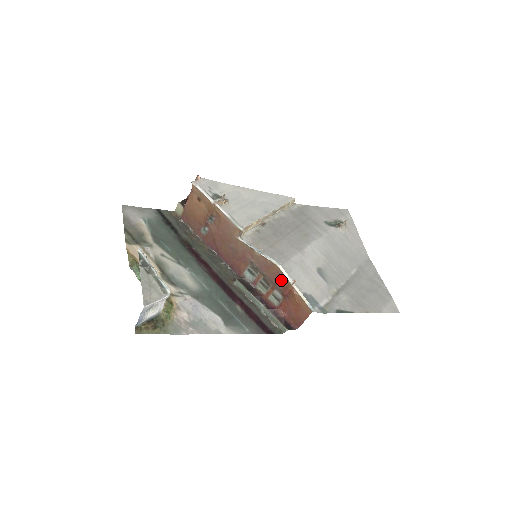
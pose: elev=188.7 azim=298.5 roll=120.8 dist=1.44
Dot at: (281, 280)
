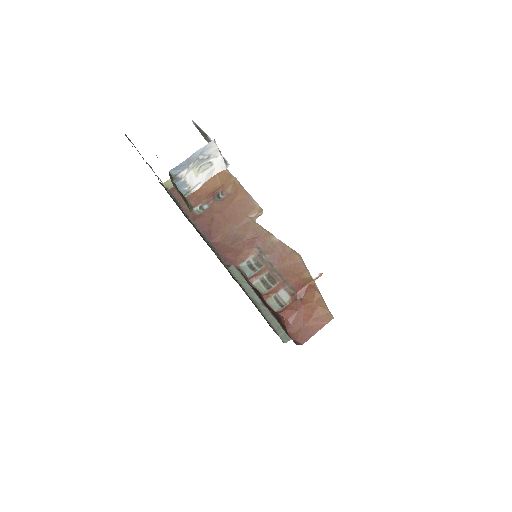
Dot at: (298, 274)
